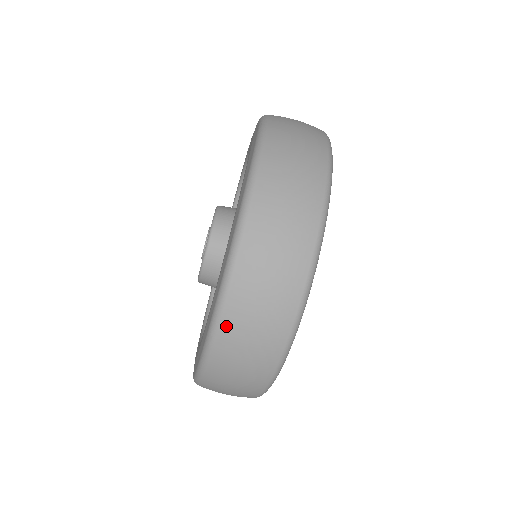
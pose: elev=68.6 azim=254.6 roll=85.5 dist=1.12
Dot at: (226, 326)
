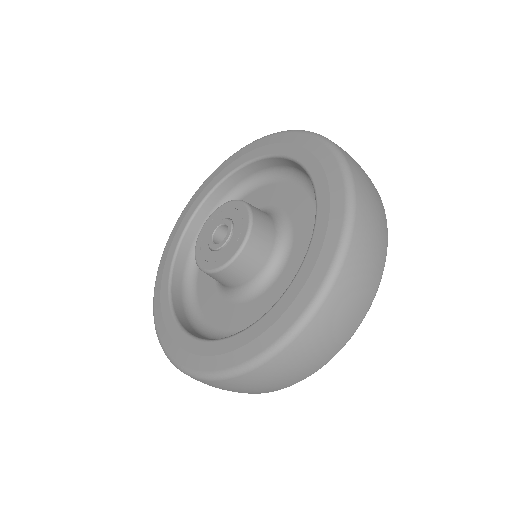
Dot at: occluded
